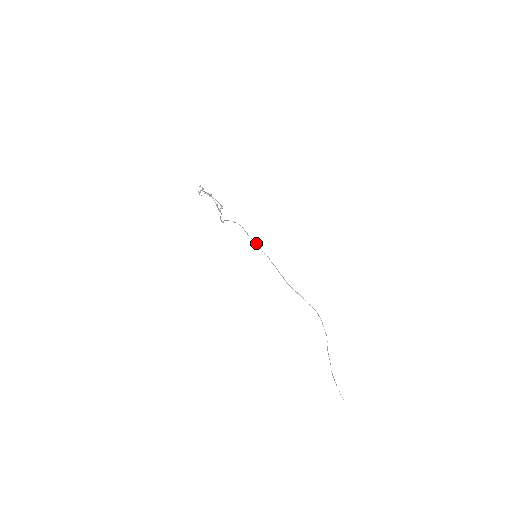
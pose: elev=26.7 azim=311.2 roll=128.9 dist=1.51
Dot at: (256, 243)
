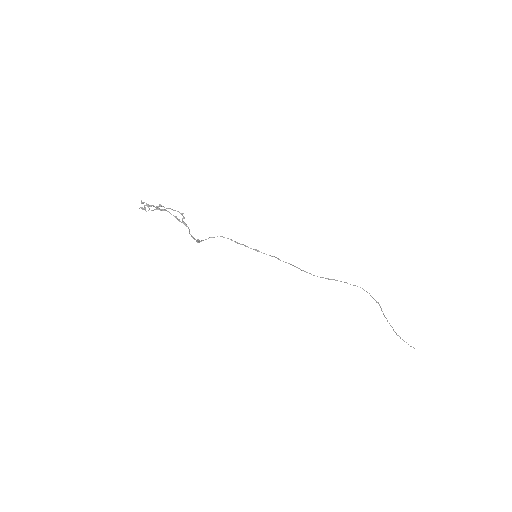
Dot at: (254, 249)
